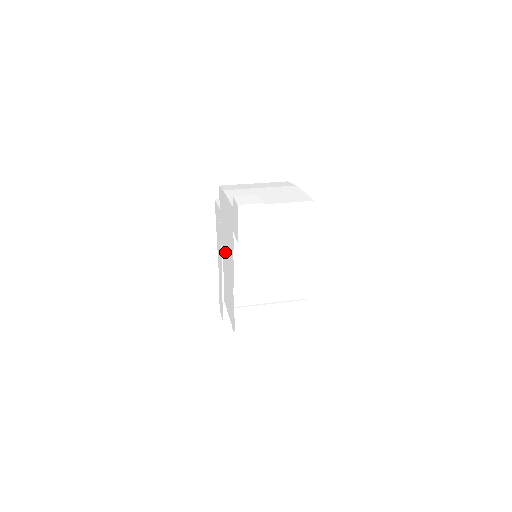
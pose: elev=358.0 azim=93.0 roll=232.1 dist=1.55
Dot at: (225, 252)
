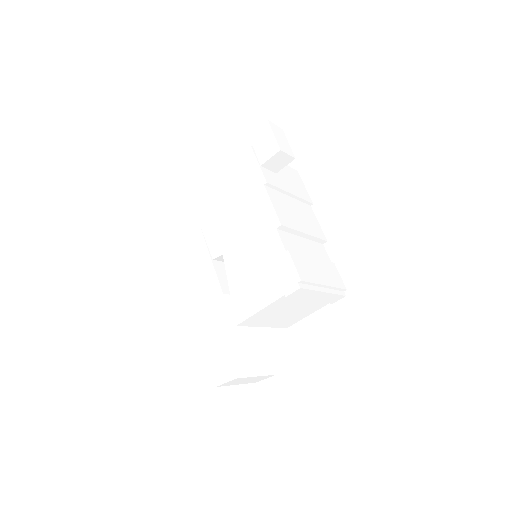
Dot at: (232, 238)
